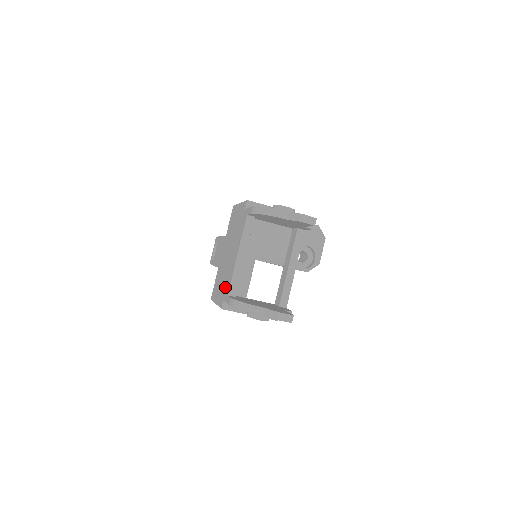
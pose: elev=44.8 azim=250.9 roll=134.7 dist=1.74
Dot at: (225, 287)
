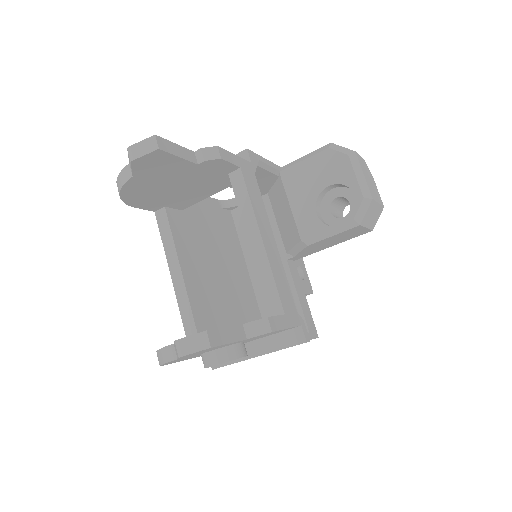
Dot at: occluded
